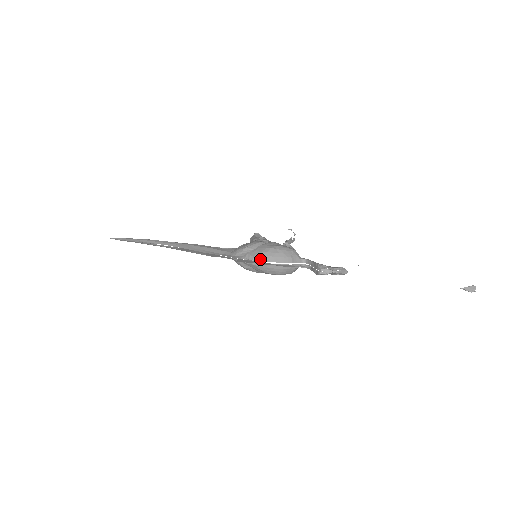
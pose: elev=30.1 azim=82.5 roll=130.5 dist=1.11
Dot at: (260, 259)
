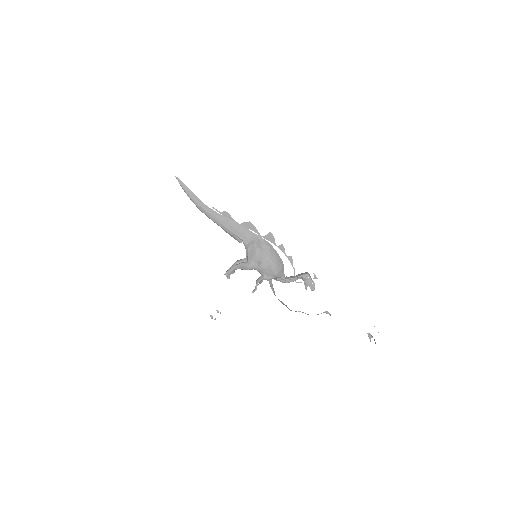
Dot at: occluded
